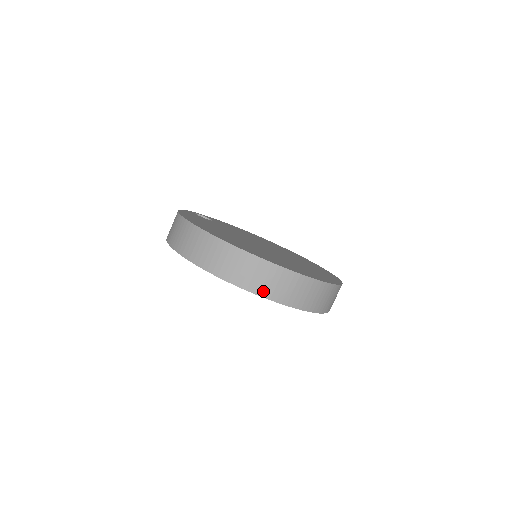
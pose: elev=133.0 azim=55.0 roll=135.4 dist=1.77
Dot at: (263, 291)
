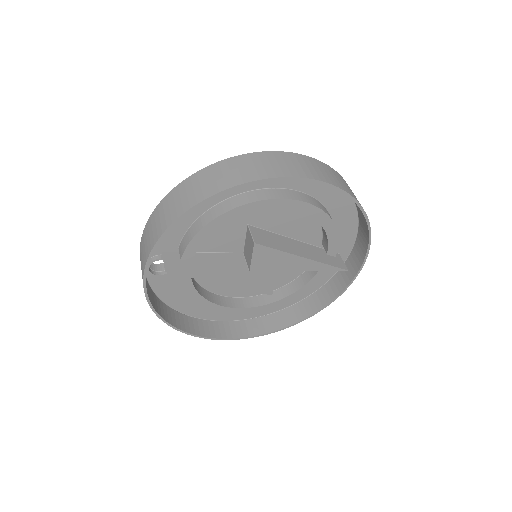
Dot at: (343, 188)
